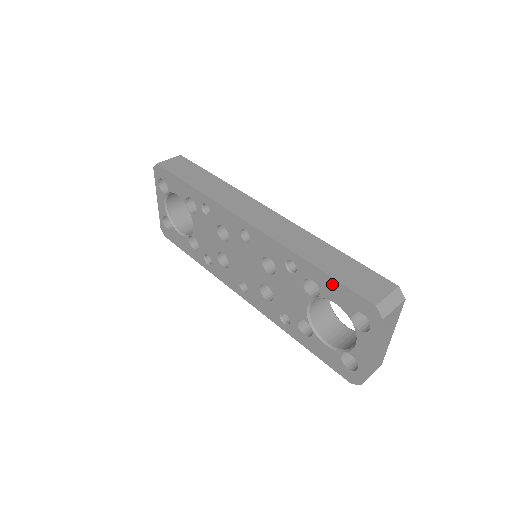
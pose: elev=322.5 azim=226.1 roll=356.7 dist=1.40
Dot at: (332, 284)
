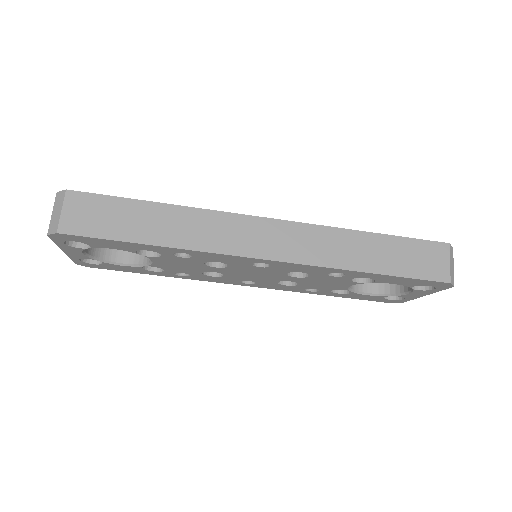
Dot at: (397, 279)
